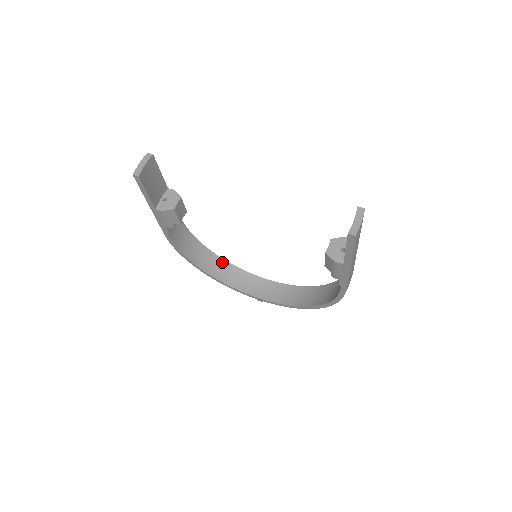
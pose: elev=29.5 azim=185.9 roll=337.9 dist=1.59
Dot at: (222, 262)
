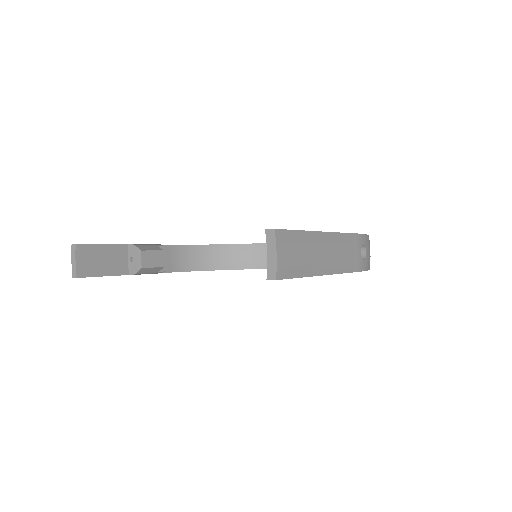
Dot at: (251, 247)
